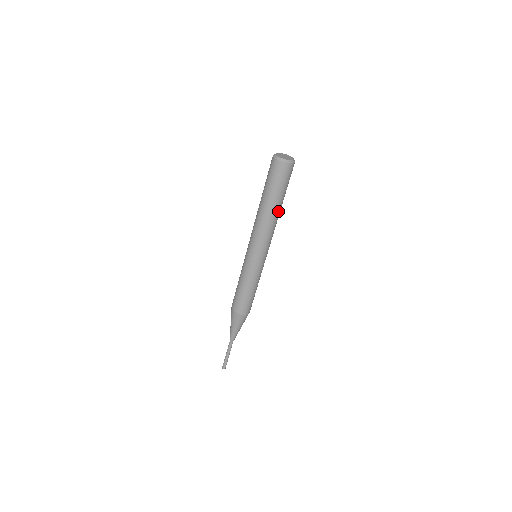
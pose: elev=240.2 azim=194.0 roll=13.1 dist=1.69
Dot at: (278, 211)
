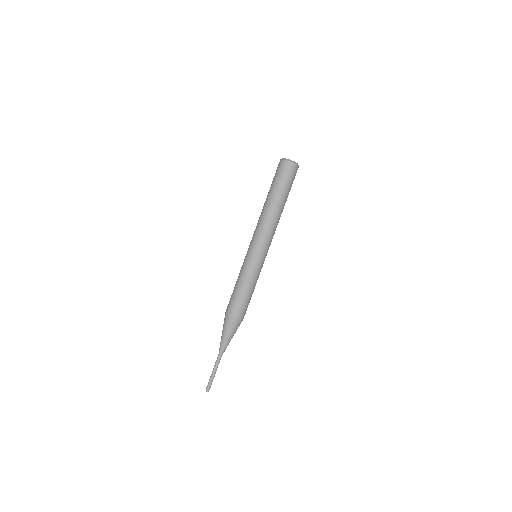
Dot at: (277, 207)
